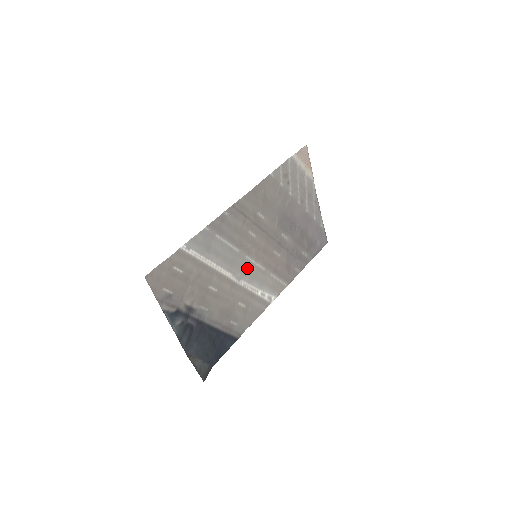
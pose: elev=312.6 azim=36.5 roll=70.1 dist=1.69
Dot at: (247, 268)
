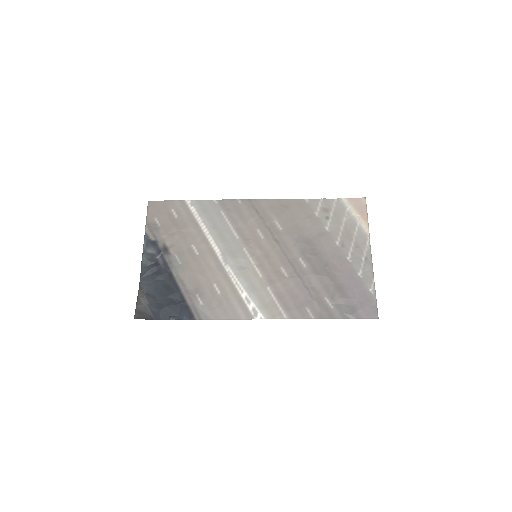
Dot at: (240, 260)
